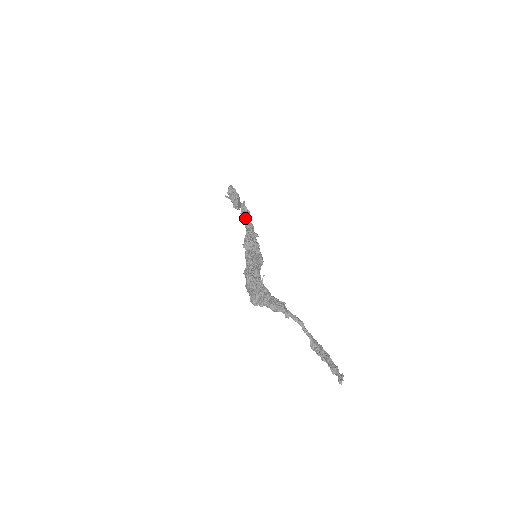
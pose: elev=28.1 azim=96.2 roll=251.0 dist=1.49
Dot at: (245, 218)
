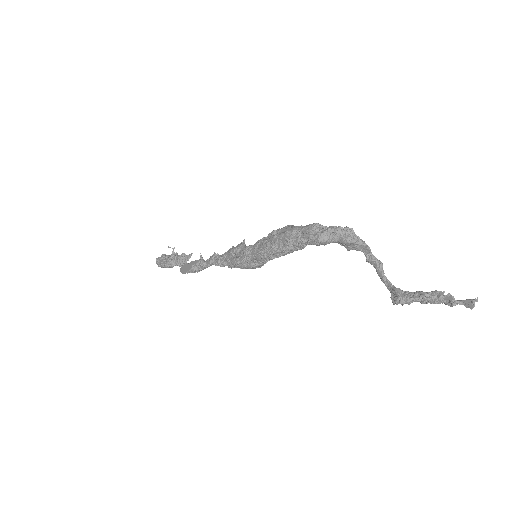
Dot at: occluded
